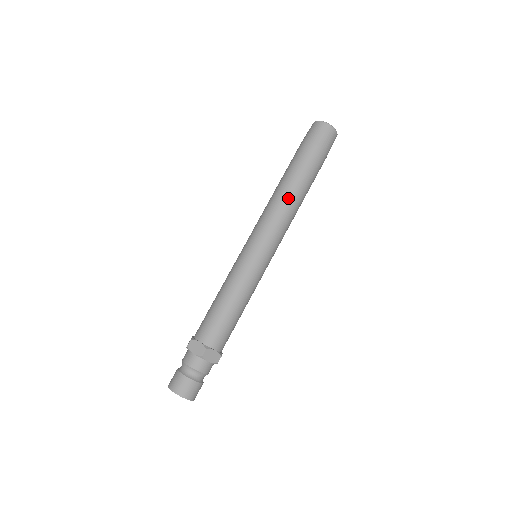
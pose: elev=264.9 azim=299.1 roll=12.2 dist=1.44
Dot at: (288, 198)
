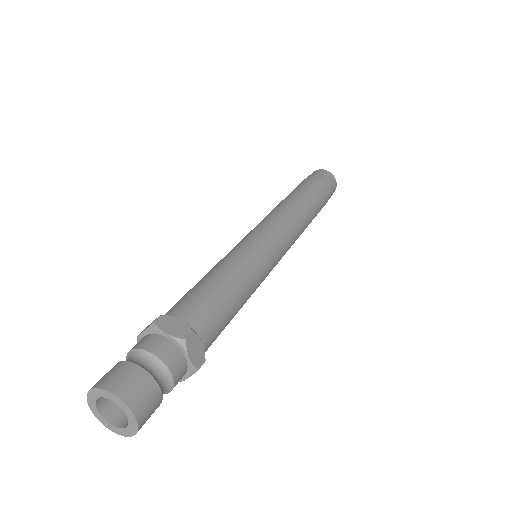
Dot at: (301, 209)
